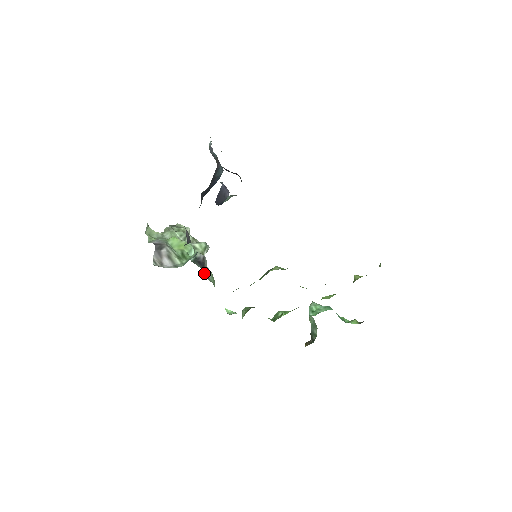
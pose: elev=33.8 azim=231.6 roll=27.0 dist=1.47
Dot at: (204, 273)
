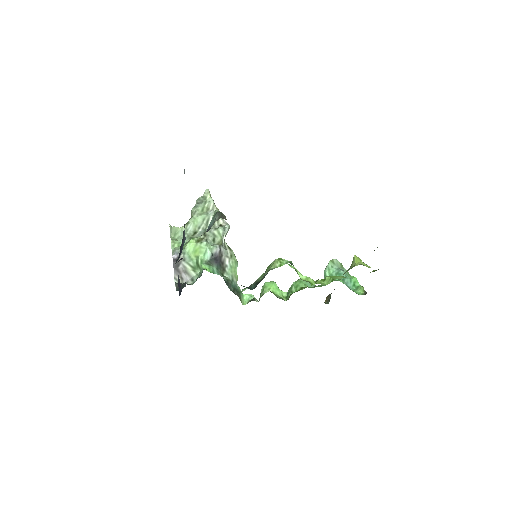
Dot at: (220, 271)
